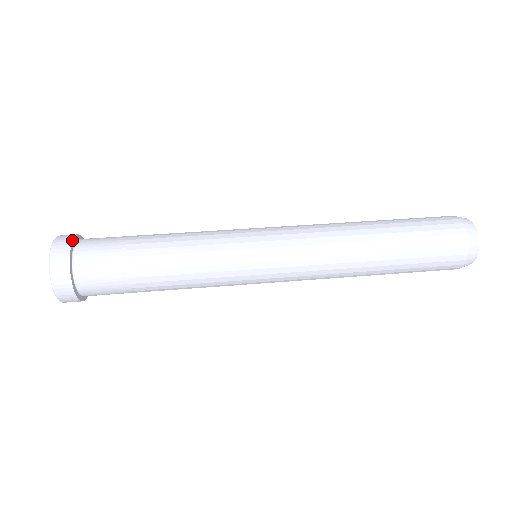
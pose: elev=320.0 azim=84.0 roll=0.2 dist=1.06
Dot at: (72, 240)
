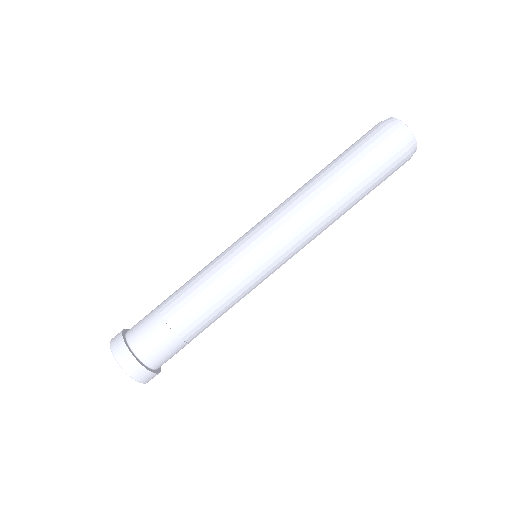
Dot at: (123, 341)
